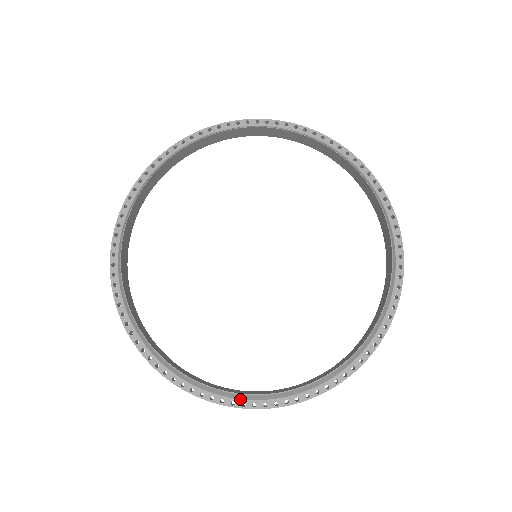
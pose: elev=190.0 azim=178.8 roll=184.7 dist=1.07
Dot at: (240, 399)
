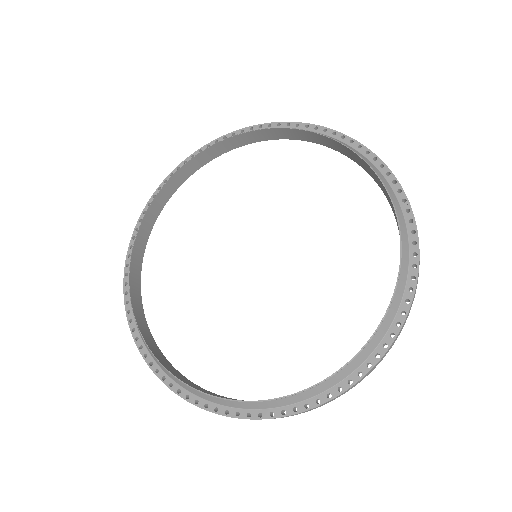
Dot at: (278, 407)
